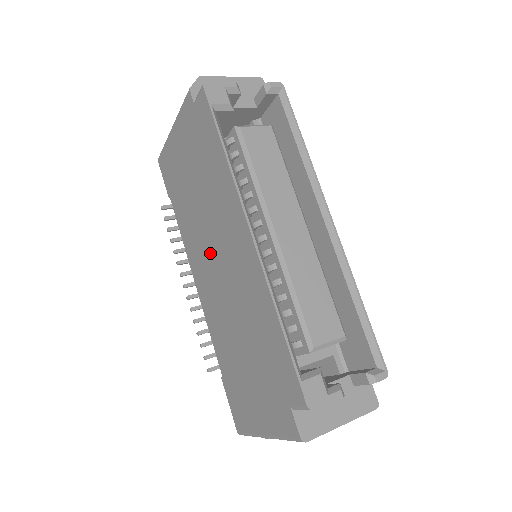
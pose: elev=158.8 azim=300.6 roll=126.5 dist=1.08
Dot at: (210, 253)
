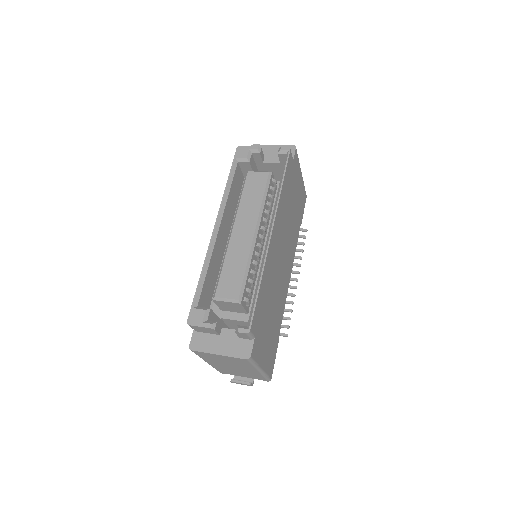
Dot at: occluded
